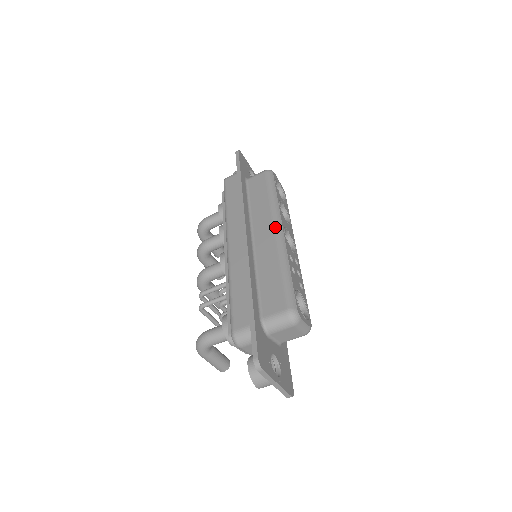
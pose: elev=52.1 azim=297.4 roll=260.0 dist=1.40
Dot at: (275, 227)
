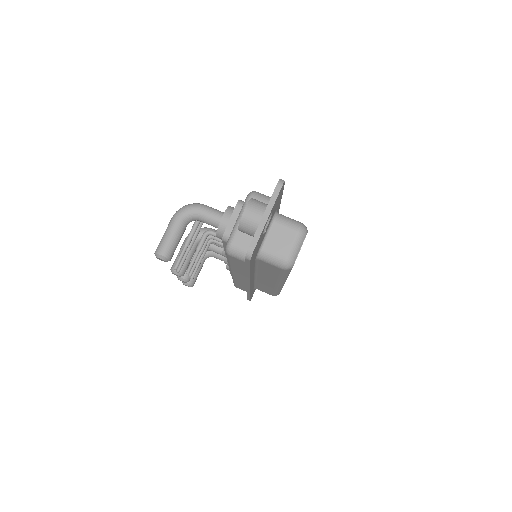
Dot at: occluded
